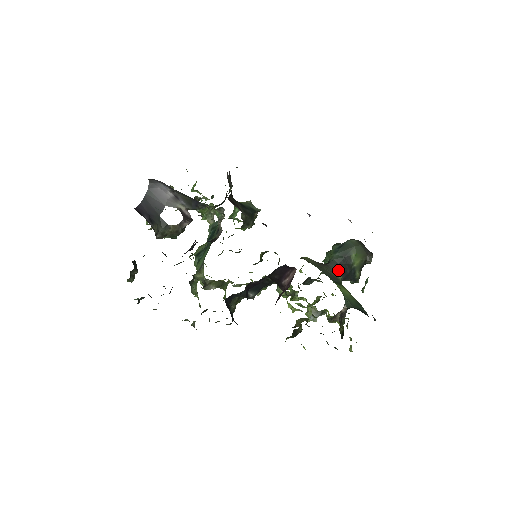
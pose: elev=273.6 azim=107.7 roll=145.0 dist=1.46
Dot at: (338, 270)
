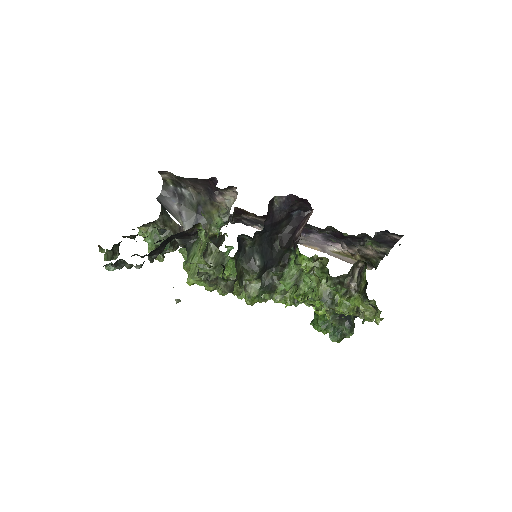
Dot at: occluded
